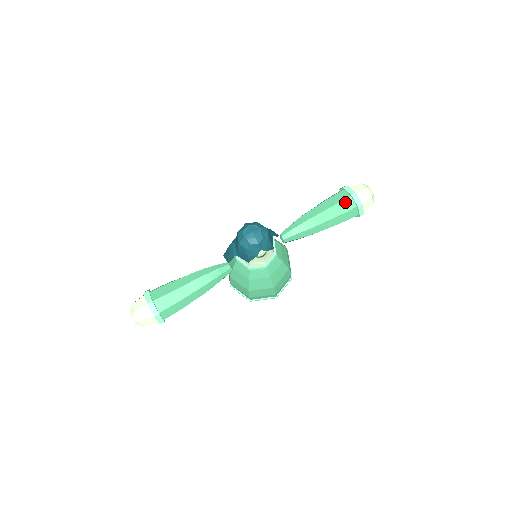
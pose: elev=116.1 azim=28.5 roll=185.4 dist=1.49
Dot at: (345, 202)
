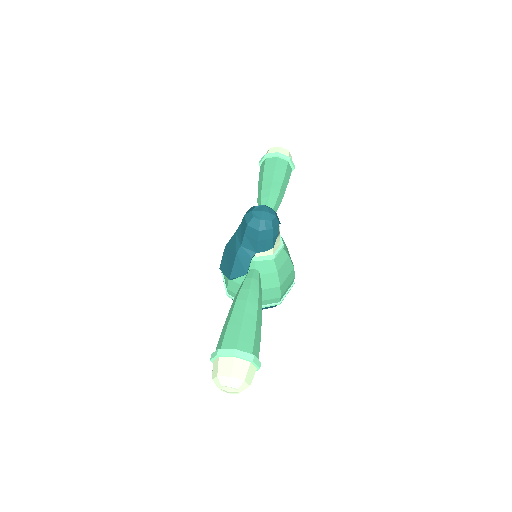
Dot at: (278, 163)
